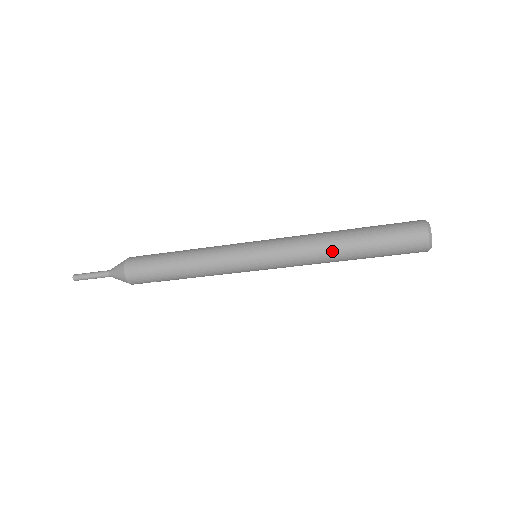
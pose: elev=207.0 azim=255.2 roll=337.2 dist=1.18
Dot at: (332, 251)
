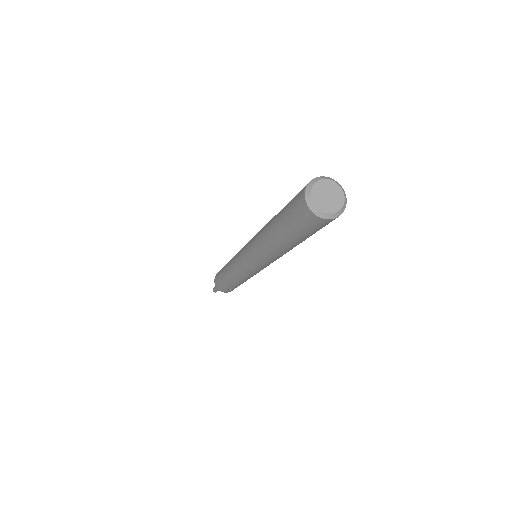
Dot at: (266, 240)
